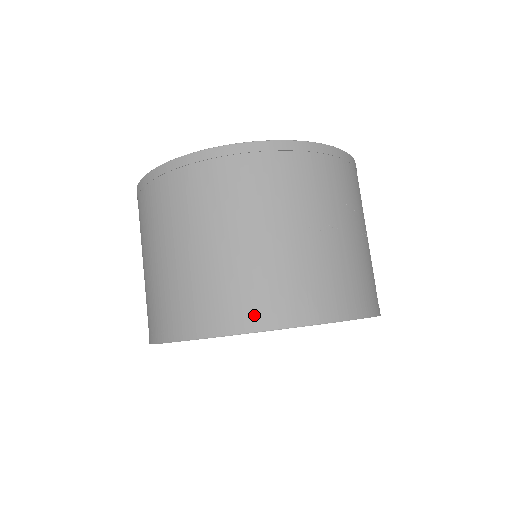
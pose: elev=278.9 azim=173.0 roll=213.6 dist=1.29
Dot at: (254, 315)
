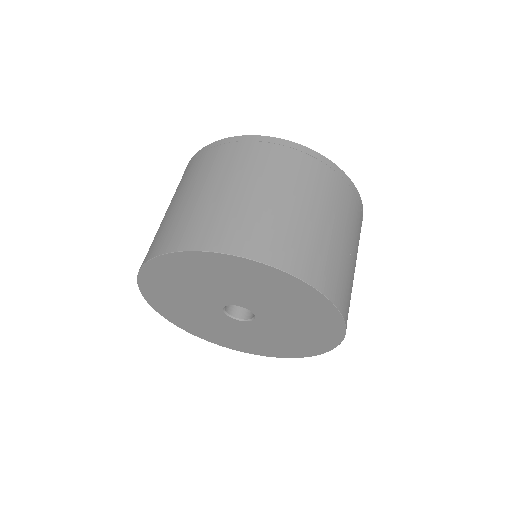
Dot at: (300, 265)
